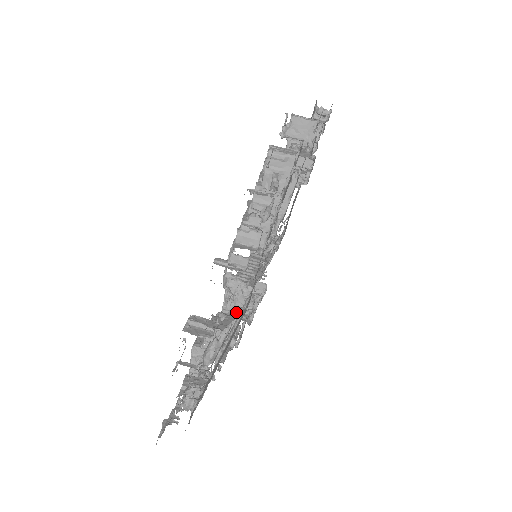
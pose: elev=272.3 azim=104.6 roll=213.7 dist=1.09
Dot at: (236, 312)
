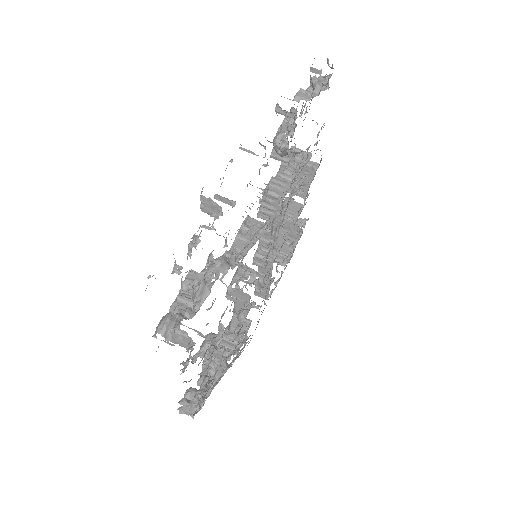
Dot at: occluded
